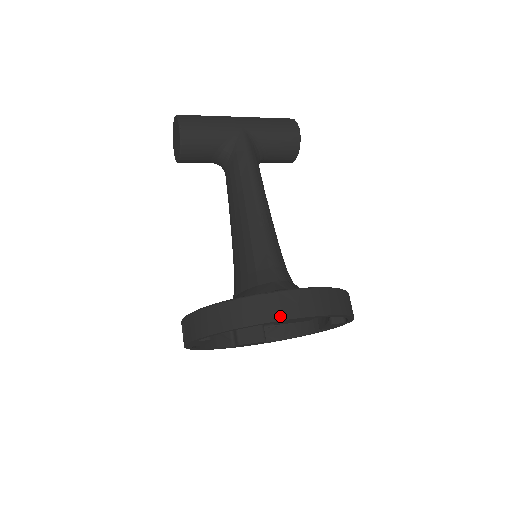
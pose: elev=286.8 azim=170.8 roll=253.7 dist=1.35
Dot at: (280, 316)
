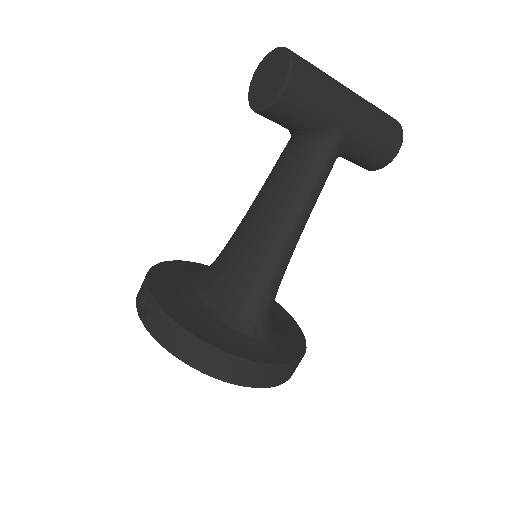
Dot at: (241, 382)
